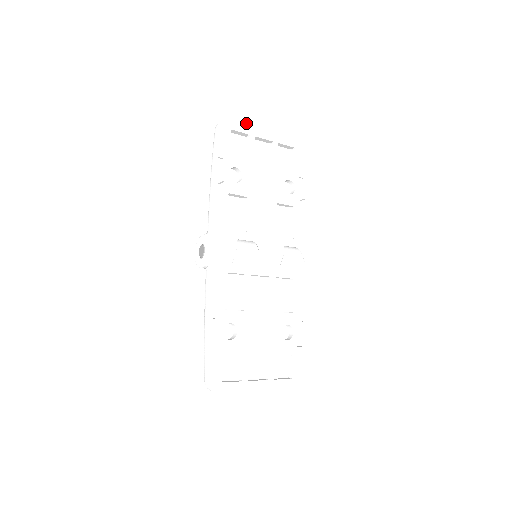
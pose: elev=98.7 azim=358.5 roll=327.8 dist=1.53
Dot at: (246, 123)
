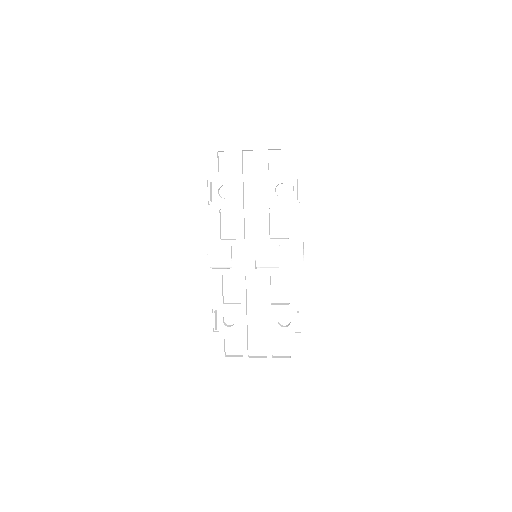
Dot at: (232, 140)
